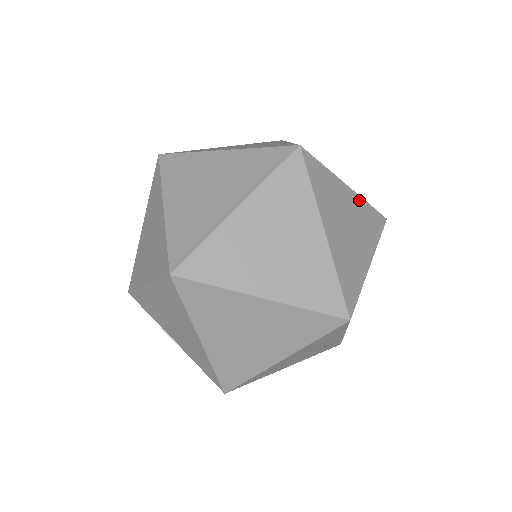
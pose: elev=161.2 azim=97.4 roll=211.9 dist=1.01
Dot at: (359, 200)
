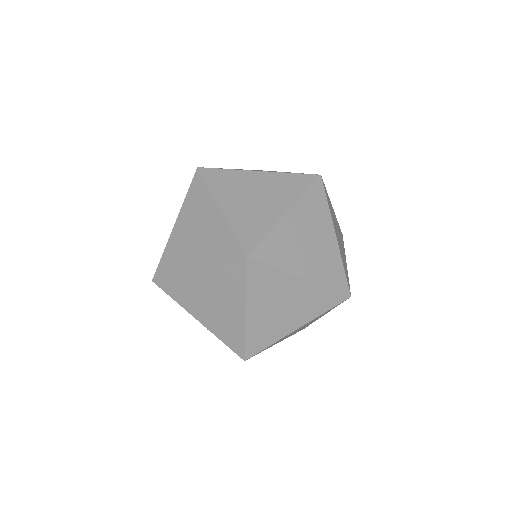
Dot at: (336, 219)
